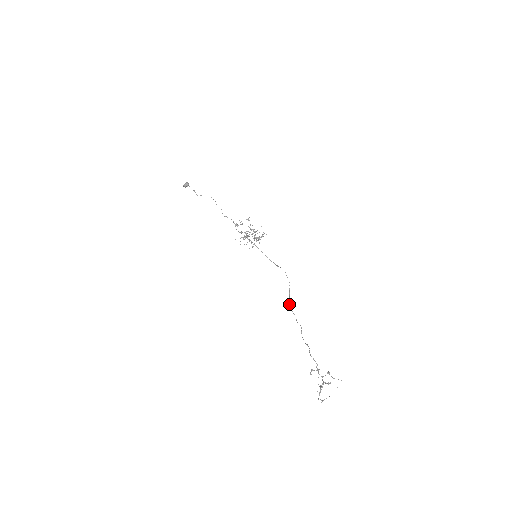
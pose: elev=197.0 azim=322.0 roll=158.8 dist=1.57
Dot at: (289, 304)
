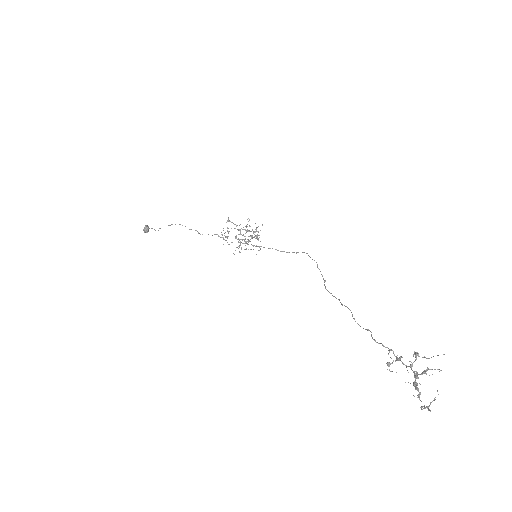
Dot at: (326, 289)
